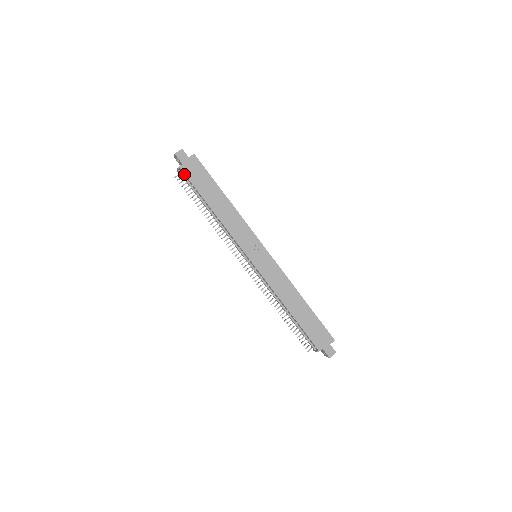
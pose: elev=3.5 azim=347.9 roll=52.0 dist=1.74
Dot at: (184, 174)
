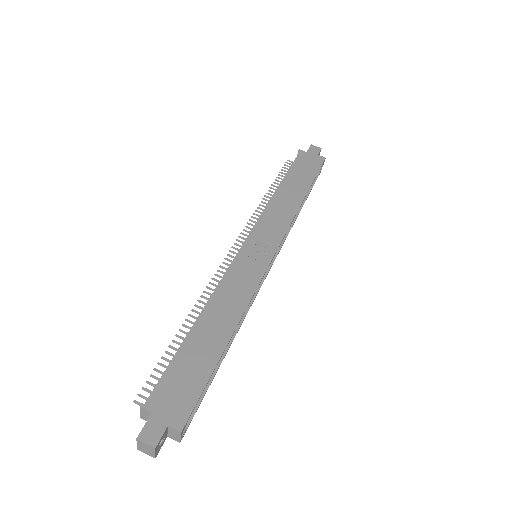
Dot at: (298, 157)
